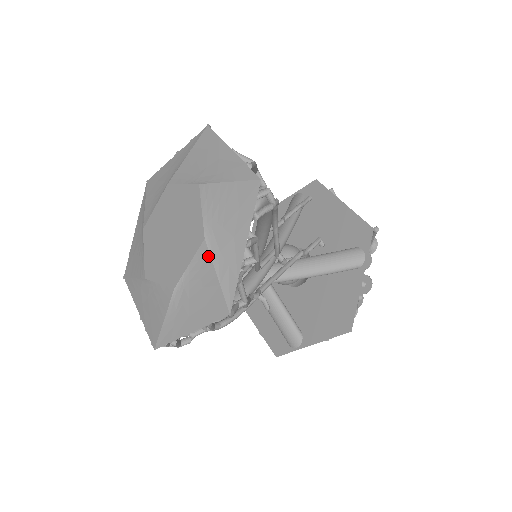
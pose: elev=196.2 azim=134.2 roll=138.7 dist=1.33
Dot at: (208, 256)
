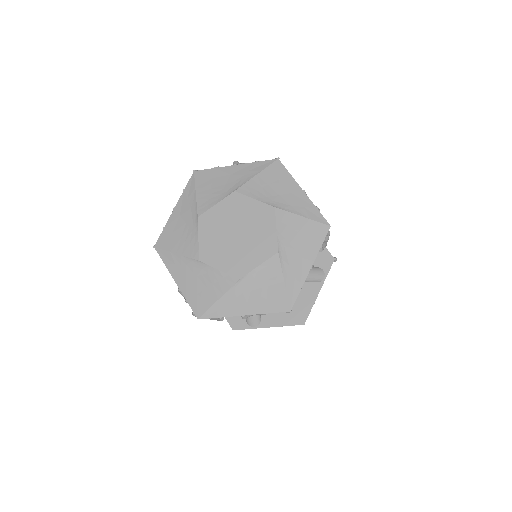
Dot at: (279, 265)
